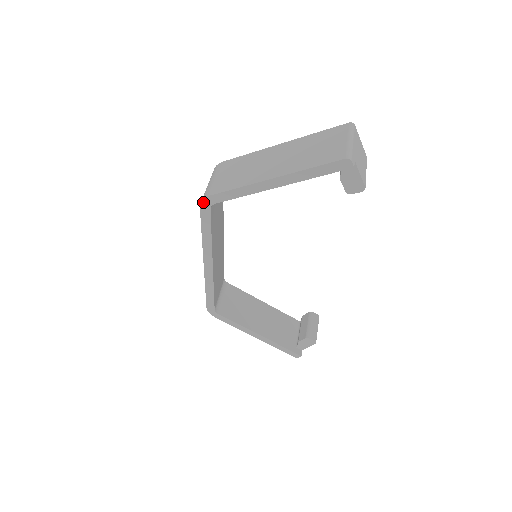
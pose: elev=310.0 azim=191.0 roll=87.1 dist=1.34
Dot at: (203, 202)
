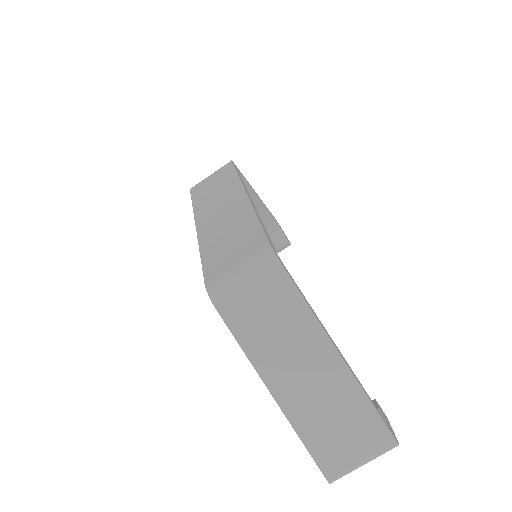
Dot at: (209, 294)
